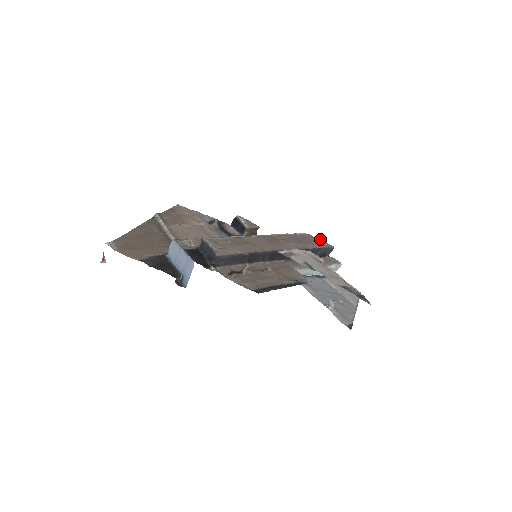
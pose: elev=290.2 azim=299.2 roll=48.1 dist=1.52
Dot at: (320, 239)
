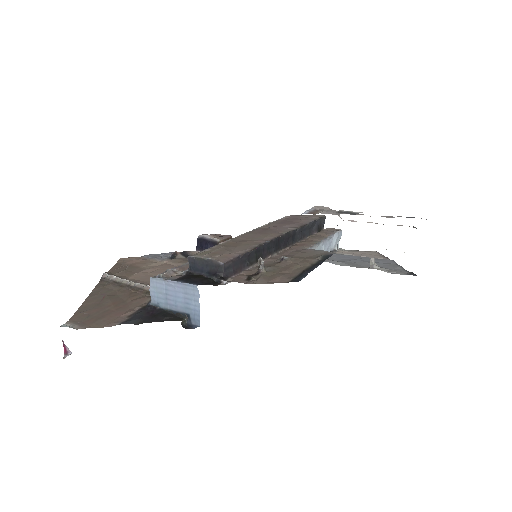
Dot at: occluded
